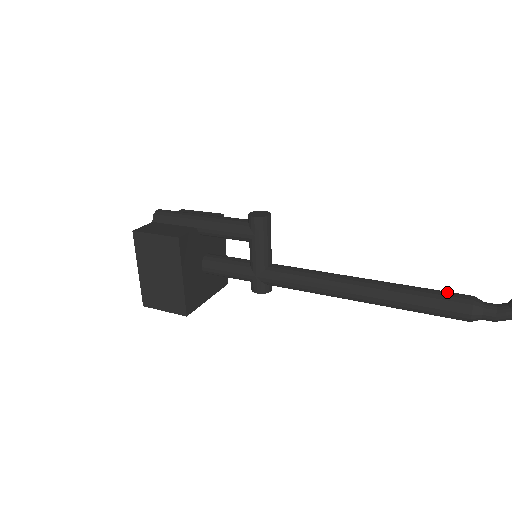
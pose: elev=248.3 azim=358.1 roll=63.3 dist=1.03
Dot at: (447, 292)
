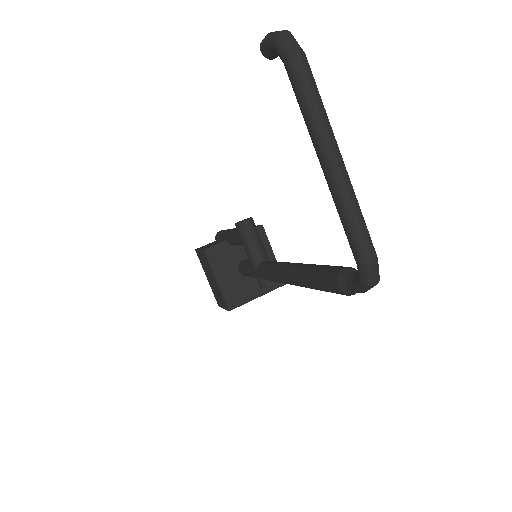
Dot at: (332, 266)
